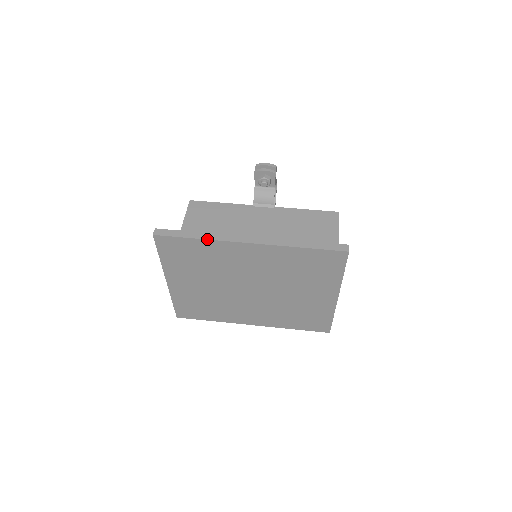
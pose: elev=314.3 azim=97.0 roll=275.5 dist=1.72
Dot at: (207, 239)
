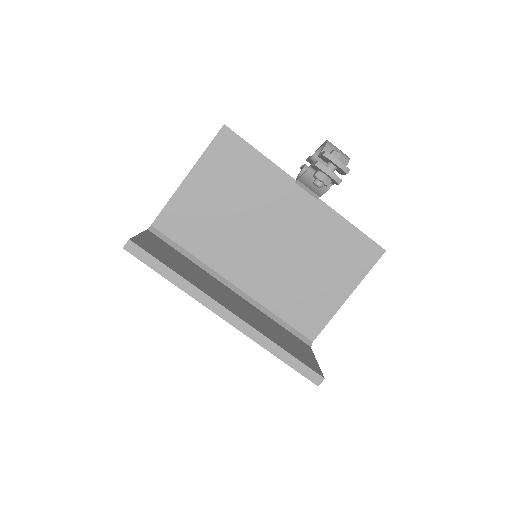
Dot at: (181, 289)
